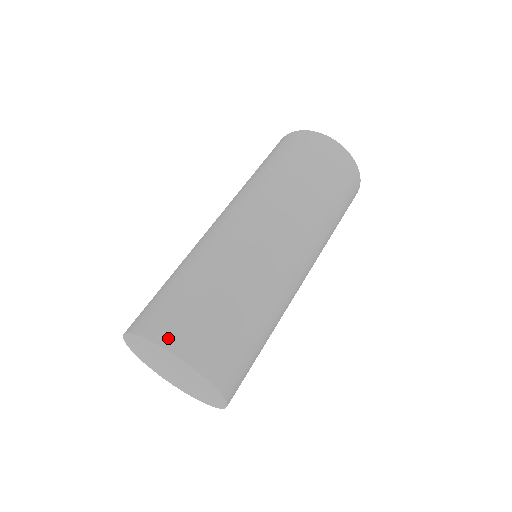
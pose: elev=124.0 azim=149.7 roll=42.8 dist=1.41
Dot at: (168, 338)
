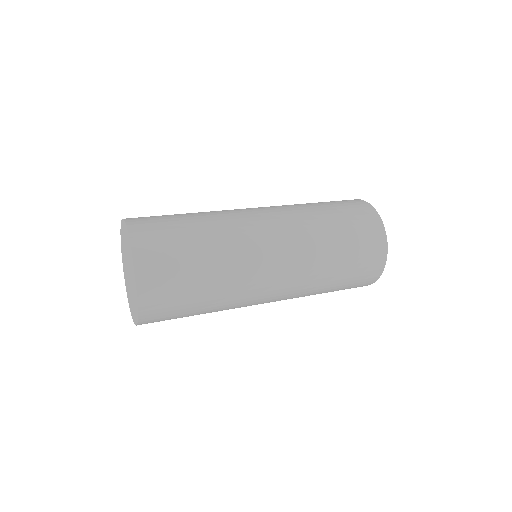
Dot at: (137, 231)
